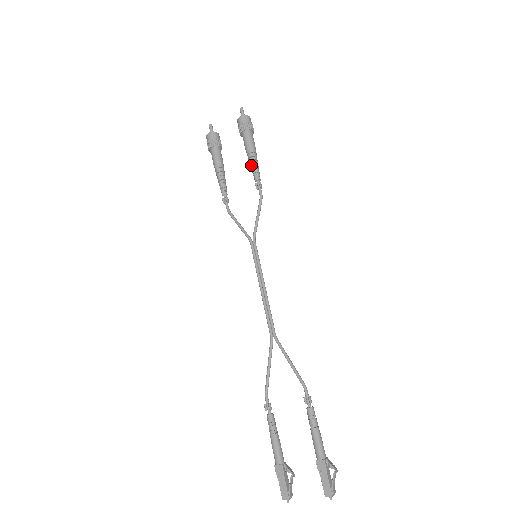
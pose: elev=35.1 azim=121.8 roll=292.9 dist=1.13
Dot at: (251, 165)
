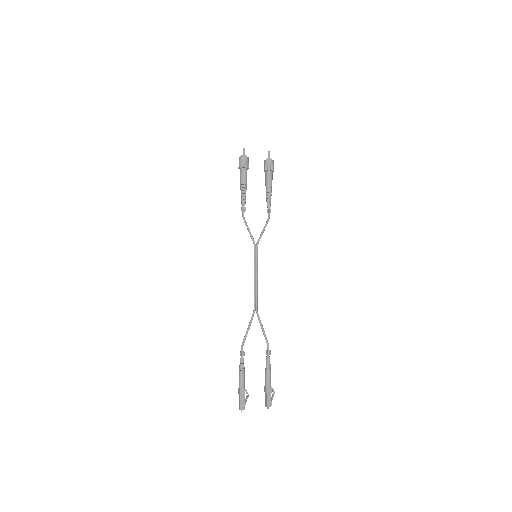
Dot at: (269, 195)
